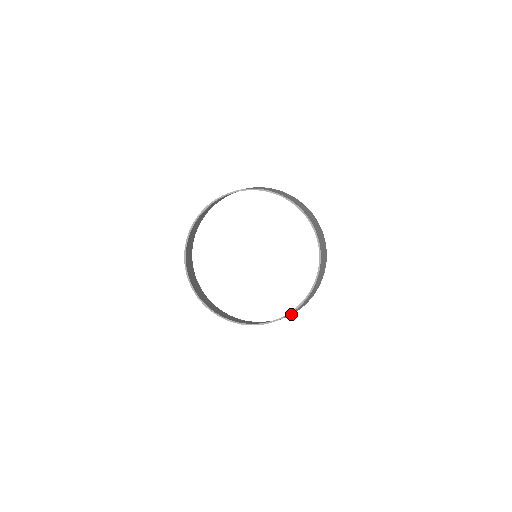
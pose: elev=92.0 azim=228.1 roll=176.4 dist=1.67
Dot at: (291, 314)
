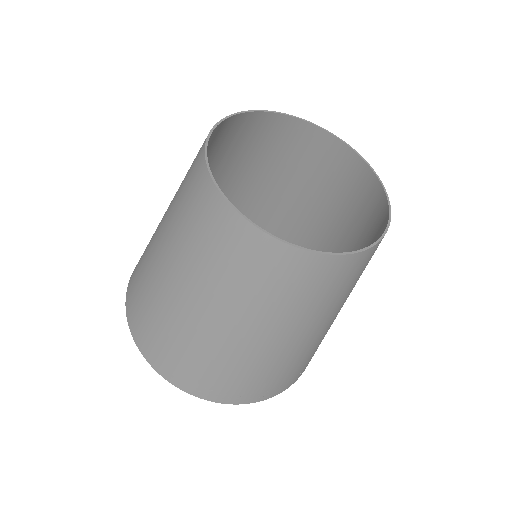
Dot at: (236, 370)
